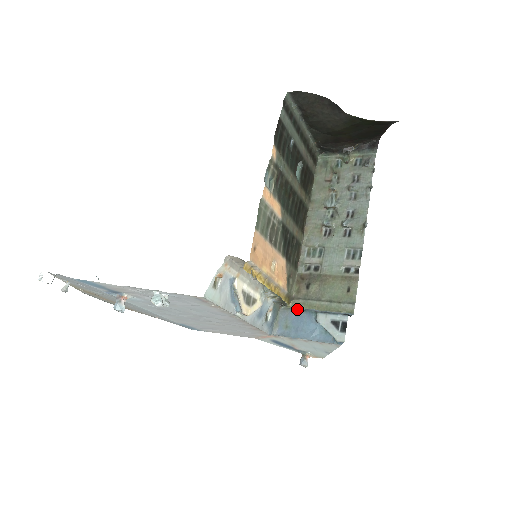
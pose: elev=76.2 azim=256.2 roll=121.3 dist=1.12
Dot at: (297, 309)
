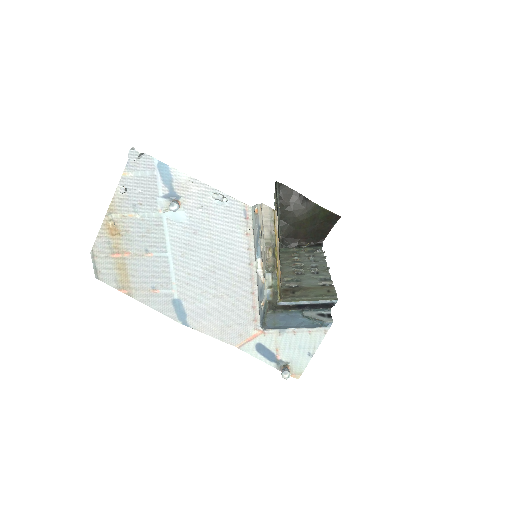
Dot at: (287, 303)
